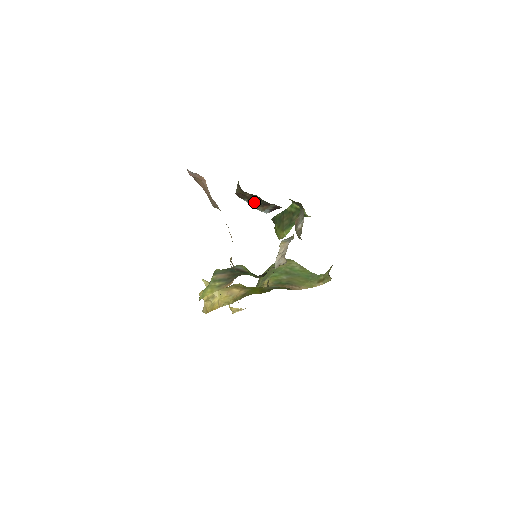
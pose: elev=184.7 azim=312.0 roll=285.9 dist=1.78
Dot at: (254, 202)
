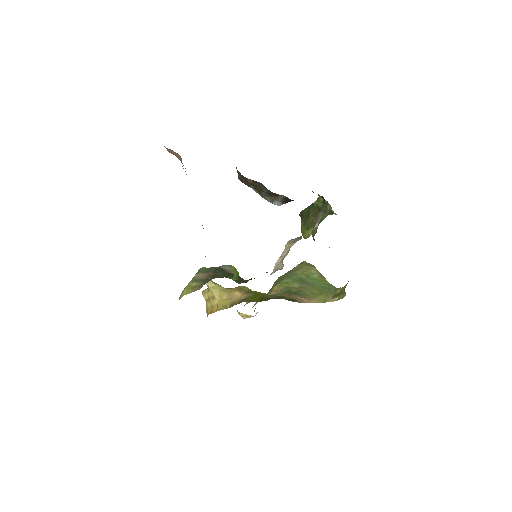
Dot at: (260, 191)
